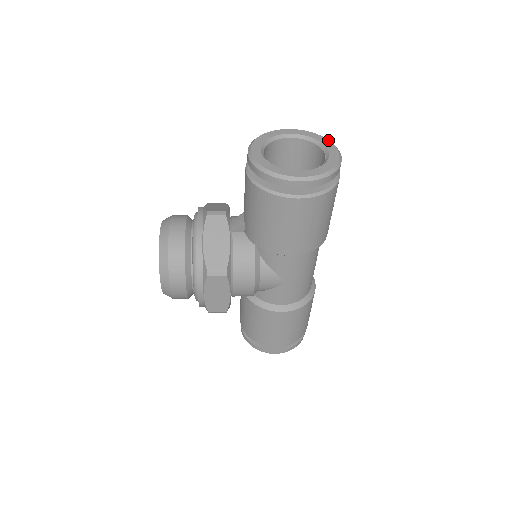
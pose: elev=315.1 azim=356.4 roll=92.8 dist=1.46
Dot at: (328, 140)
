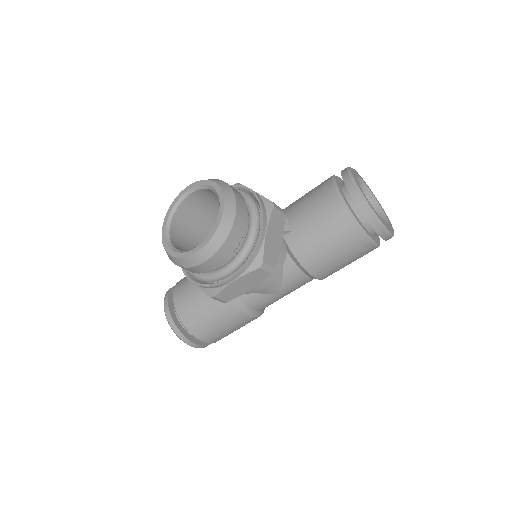
Dot at: occluded
